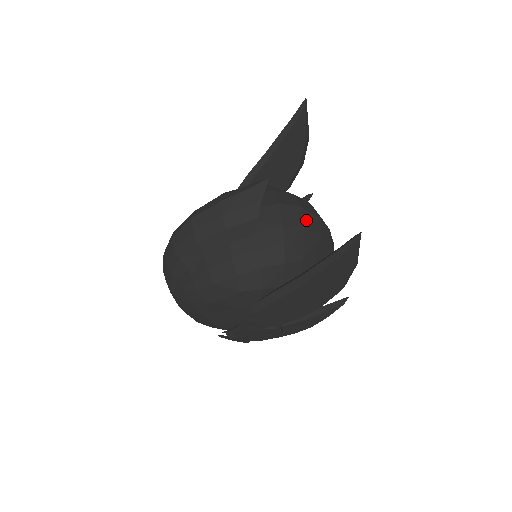
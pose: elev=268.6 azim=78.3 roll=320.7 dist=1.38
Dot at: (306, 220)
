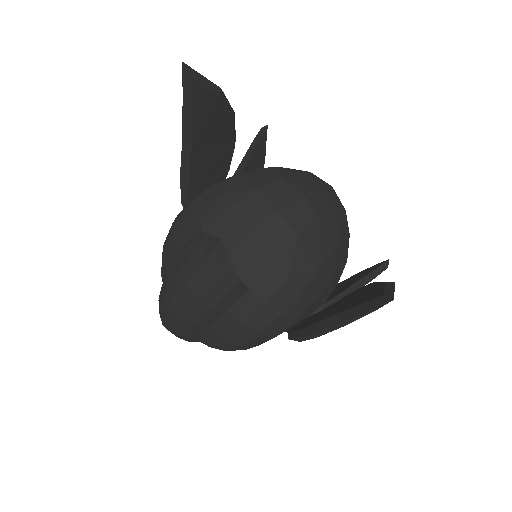
Dot at: (293, 223)
